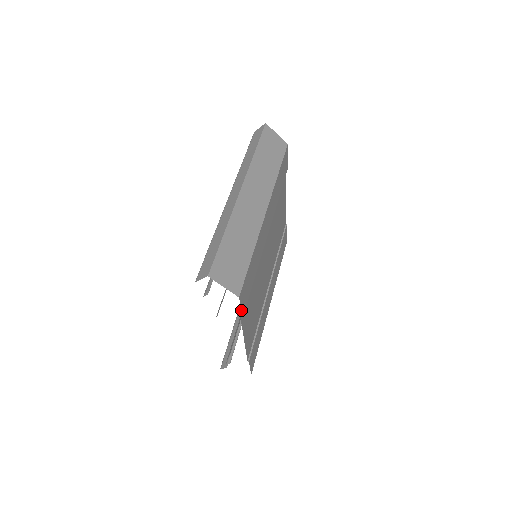
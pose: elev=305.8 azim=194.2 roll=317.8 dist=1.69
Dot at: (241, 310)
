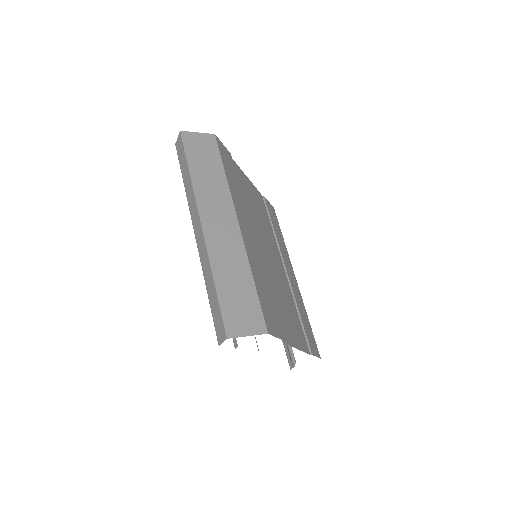
Dot at: (277, 337)
